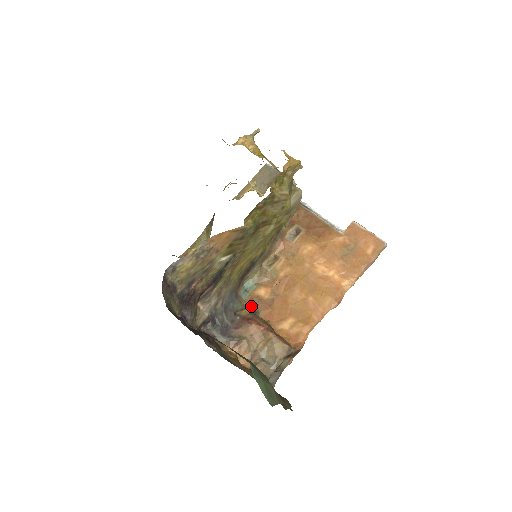
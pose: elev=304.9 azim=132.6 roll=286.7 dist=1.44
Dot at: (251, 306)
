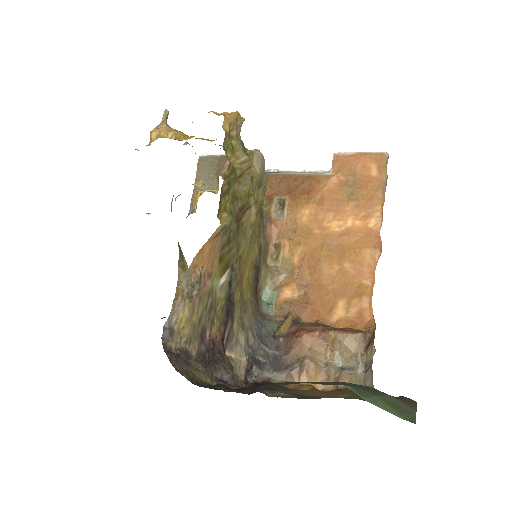
Dot at: (286, 317)
